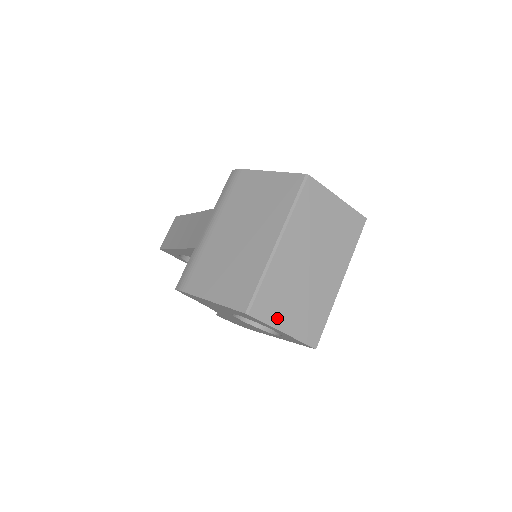
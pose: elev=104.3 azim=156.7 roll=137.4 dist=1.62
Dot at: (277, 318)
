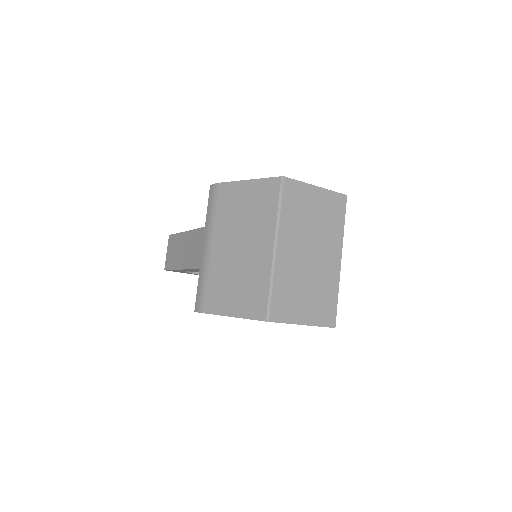
Dot at: (294, 315)
